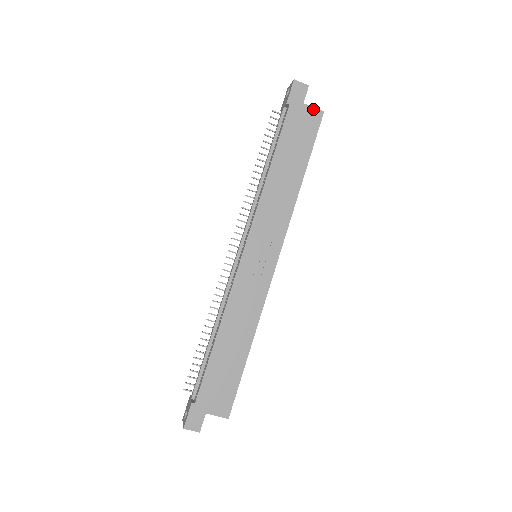
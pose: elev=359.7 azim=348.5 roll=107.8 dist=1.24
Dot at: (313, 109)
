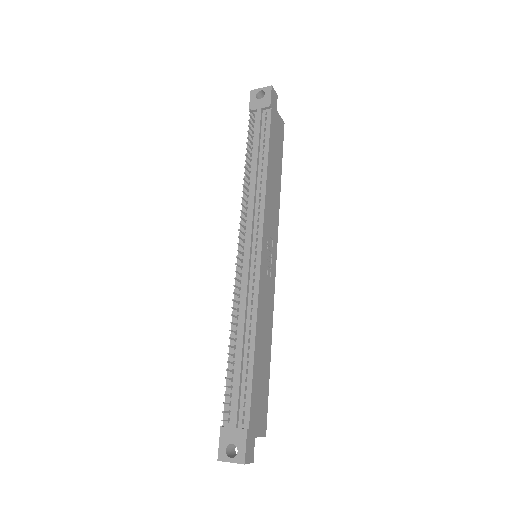
Dot at: (280, 118)
